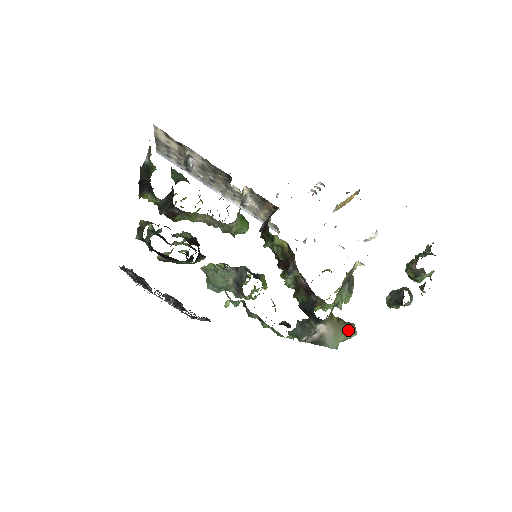
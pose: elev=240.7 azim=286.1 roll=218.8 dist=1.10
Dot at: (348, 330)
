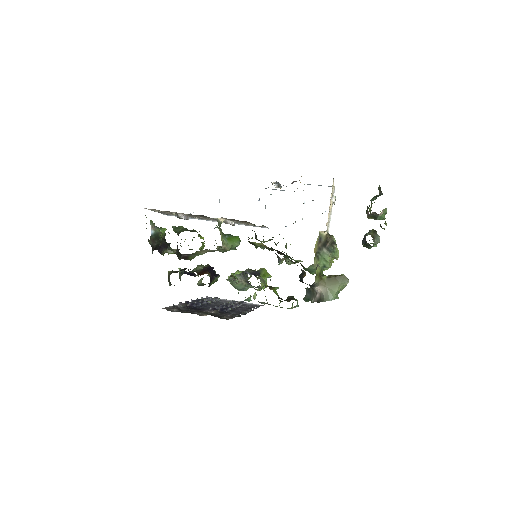
Dot at: (340, 281)
